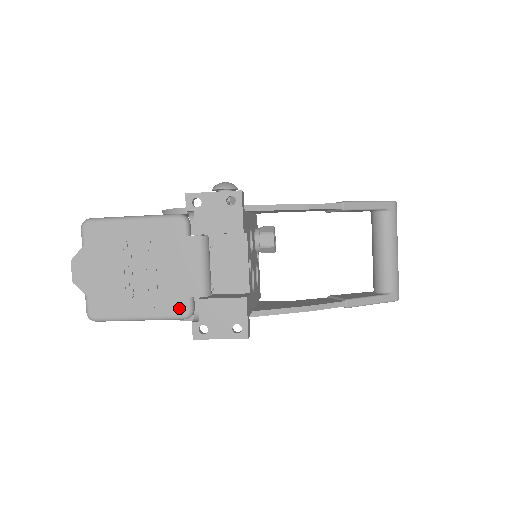
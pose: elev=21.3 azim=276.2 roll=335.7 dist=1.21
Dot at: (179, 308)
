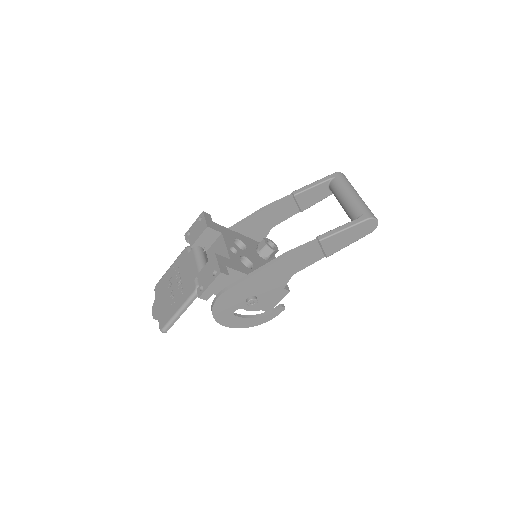
Dot at: (192, 289)
